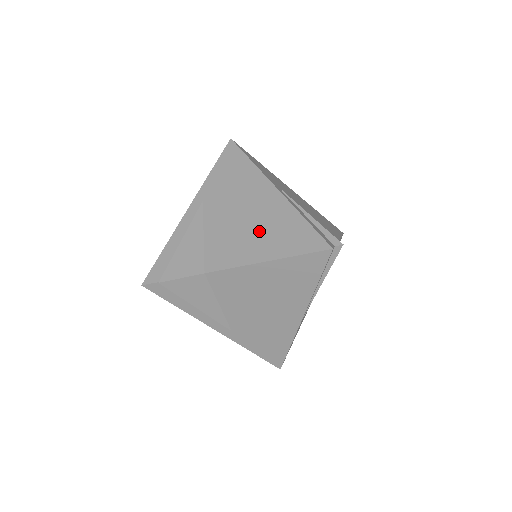
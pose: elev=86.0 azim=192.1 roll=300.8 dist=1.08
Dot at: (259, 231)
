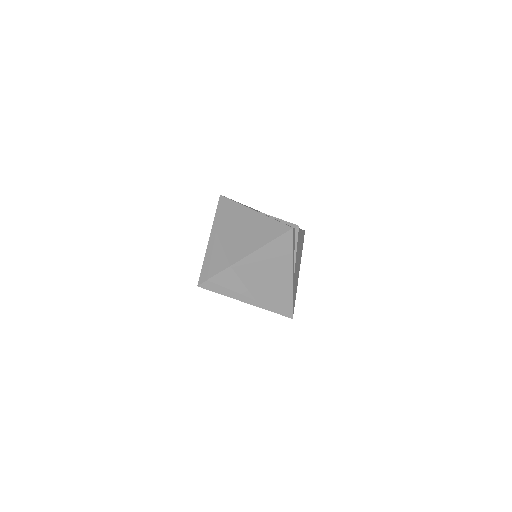
Dot at: (252, 234)
